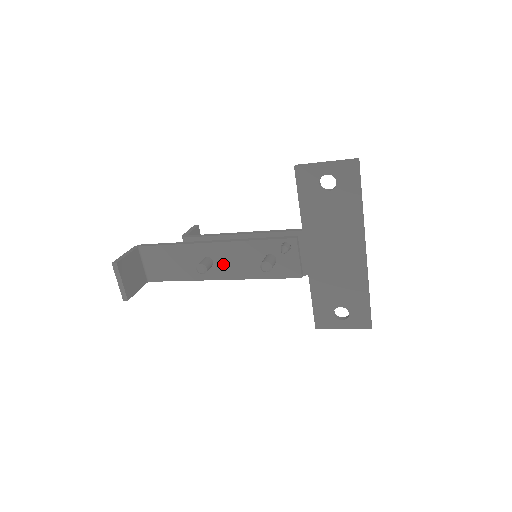
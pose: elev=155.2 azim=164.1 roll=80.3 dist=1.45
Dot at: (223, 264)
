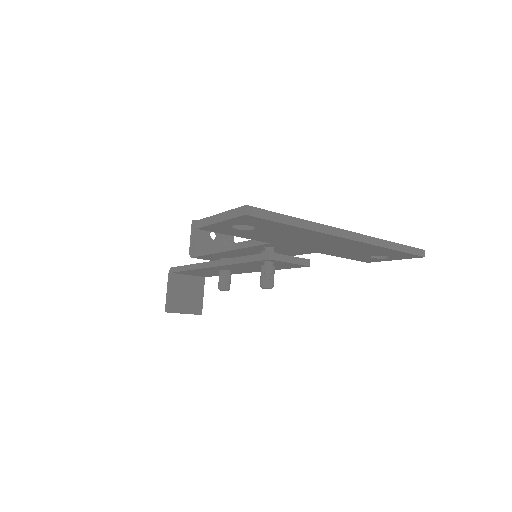
Dot at: (237, 270)
